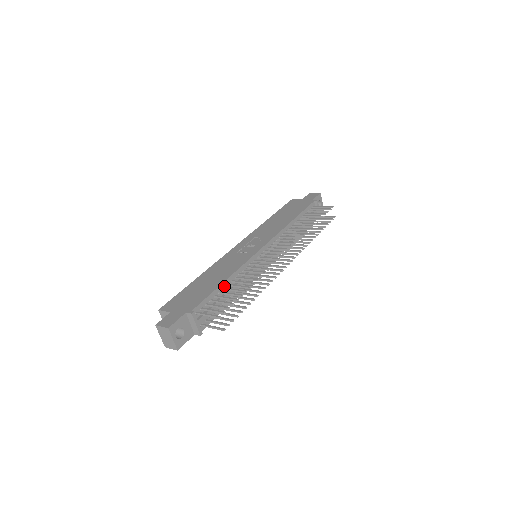
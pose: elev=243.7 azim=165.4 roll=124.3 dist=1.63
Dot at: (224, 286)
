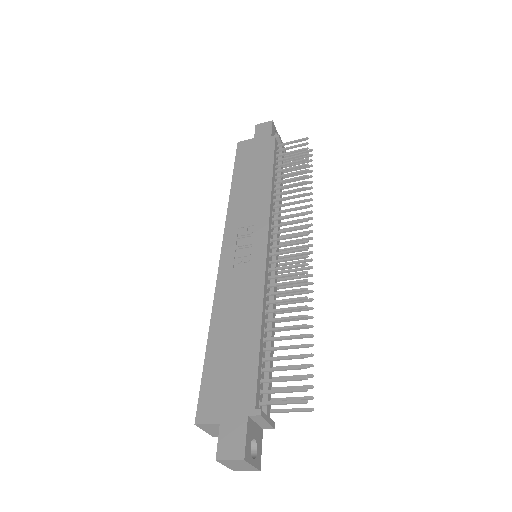
Dot at: (262, 336)
